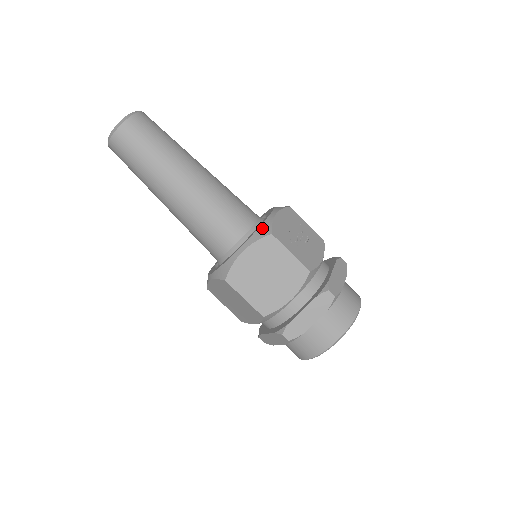
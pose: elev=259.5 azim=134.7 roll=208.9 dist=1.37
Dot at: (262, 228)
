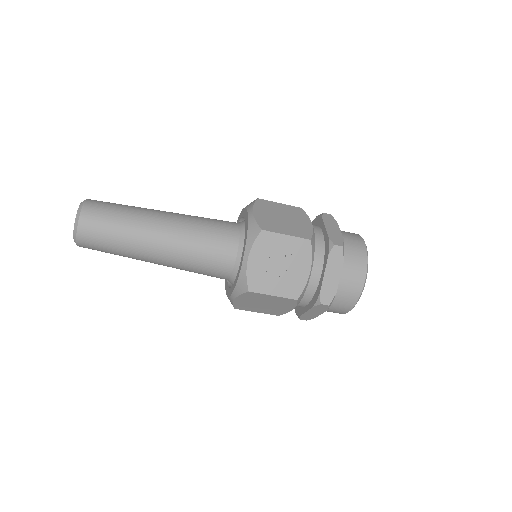
Dot at: (240, 282)
